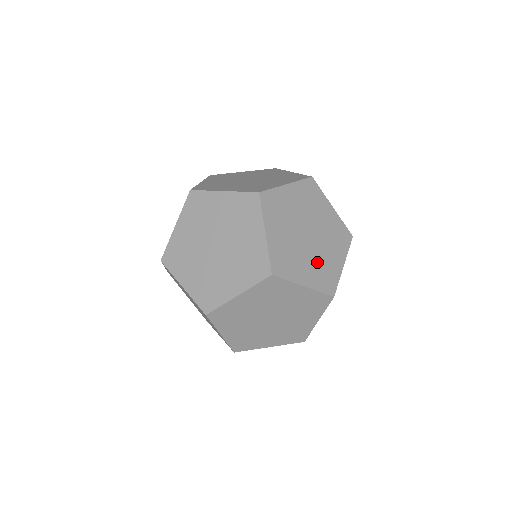
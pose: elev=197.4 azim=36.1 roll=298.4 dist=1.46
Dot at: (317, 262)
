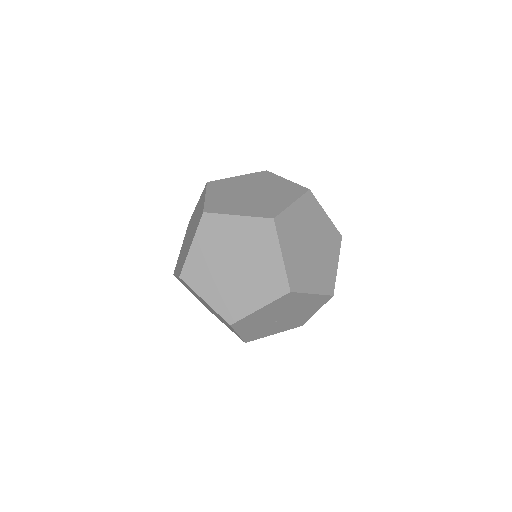
Dot at: (230, 291)
